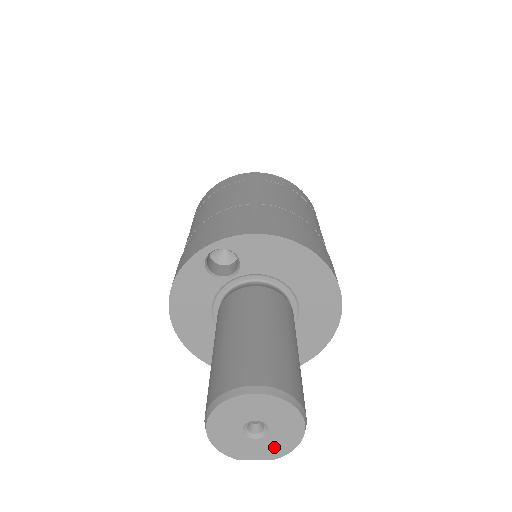
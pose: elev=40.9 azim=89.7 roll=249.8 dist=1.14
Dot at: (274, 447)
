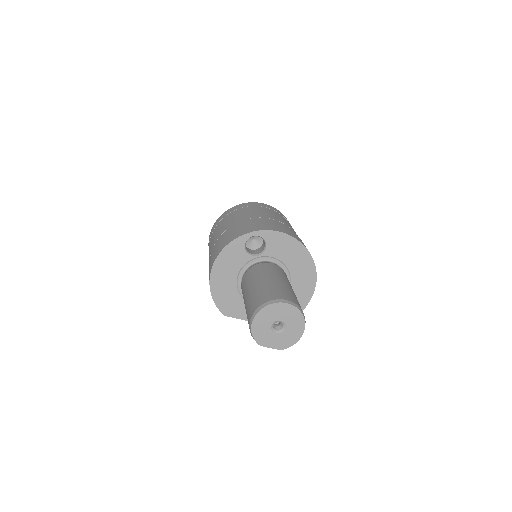
Dot at: (283, 341)
